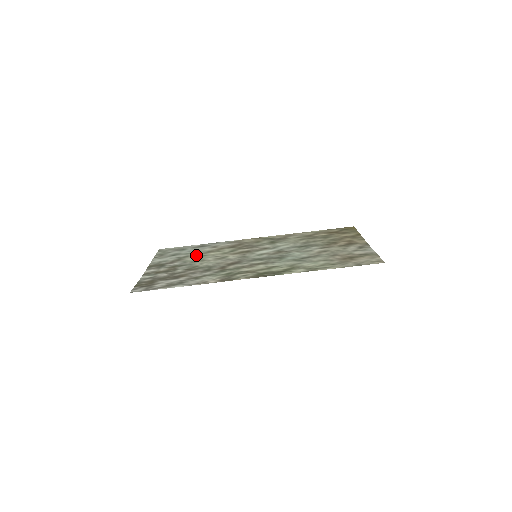
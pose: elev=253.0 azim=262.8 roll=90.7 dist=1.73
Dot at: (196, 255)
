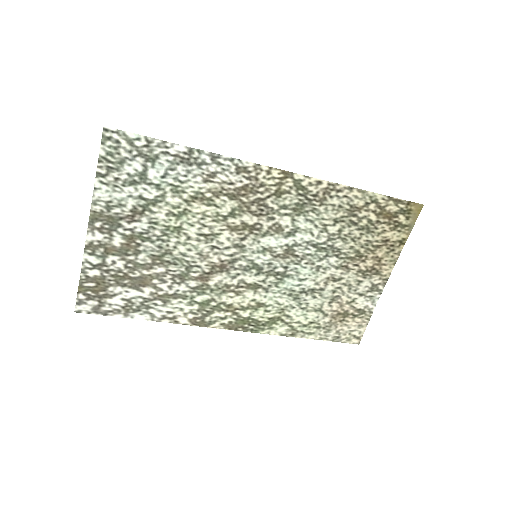
Dot at: (173, 205)
